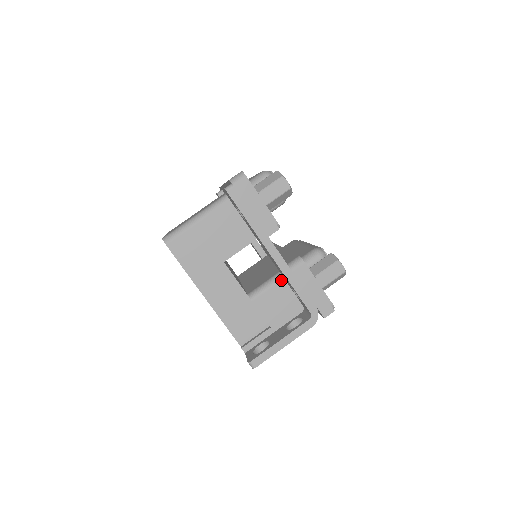
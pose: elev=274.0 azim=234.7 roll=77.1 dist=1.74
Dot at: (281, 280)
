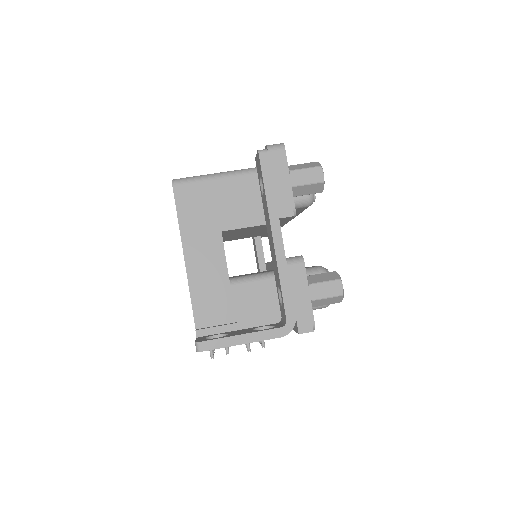
Dot at: (271, 279)
